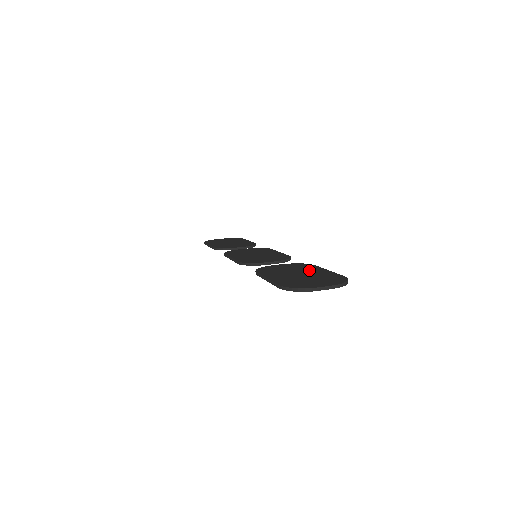
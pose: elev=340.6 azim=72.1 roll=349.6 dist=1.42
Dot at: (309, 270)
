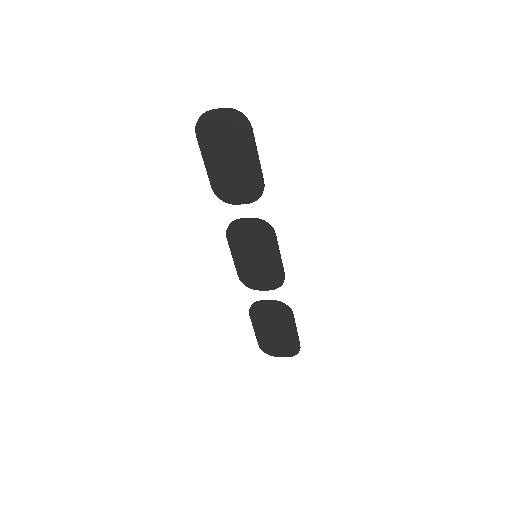
Dot at: (246, 166)
